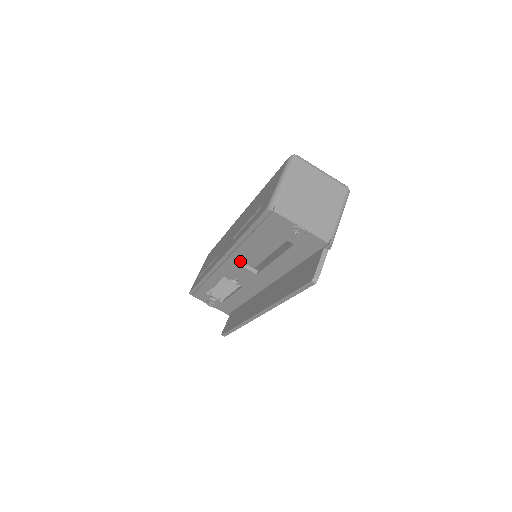
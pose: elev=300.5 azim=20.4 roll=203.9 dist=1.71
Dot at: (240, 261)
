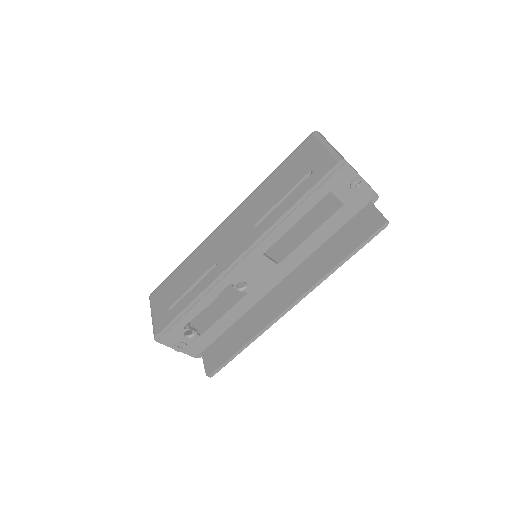
Dot at: (268, 248)
